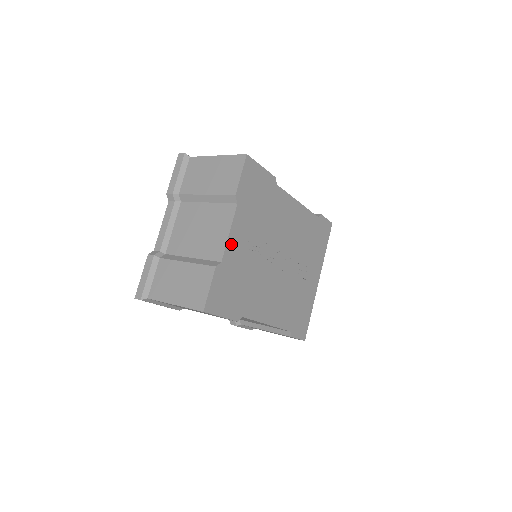
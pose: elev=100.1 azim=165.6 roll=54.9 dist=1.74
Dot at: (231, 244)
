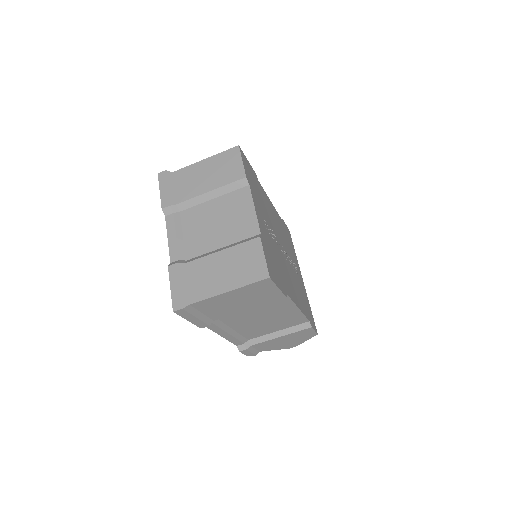
Dot at: (259, 220)
